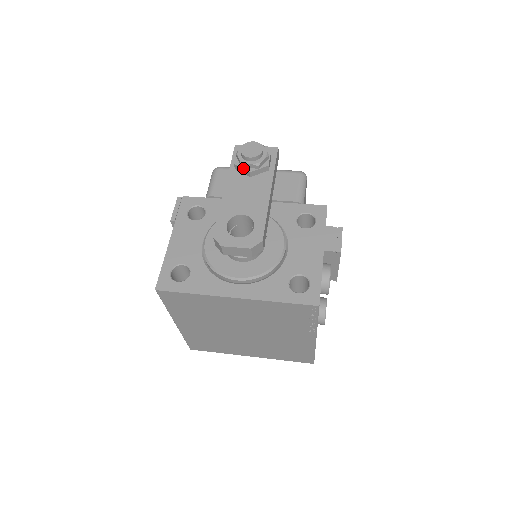
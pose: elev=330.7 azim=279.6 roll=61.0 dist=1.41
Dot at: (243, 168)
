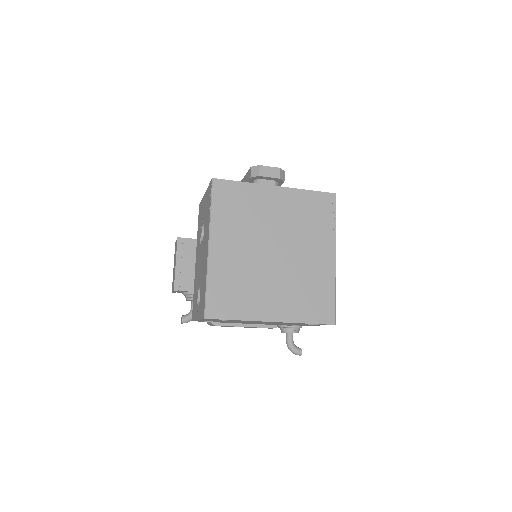
Dot at: occluded
